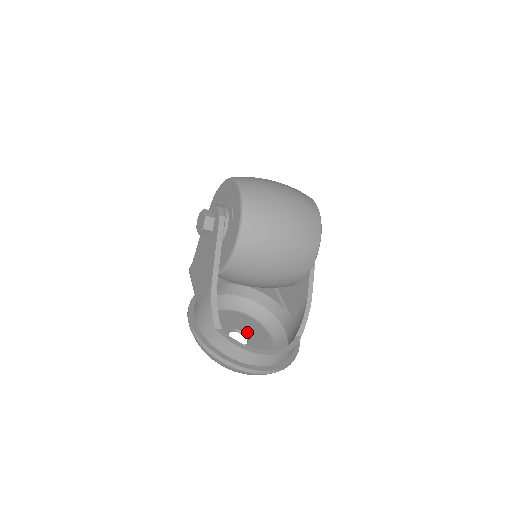
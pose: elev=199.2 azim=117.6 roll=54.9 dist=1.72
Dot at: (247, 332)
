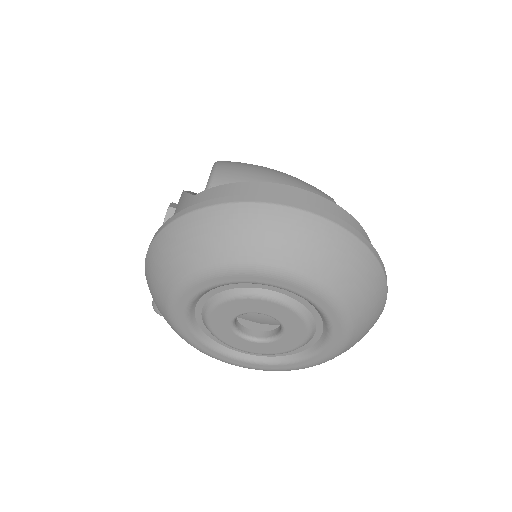
Dot at: occluded
